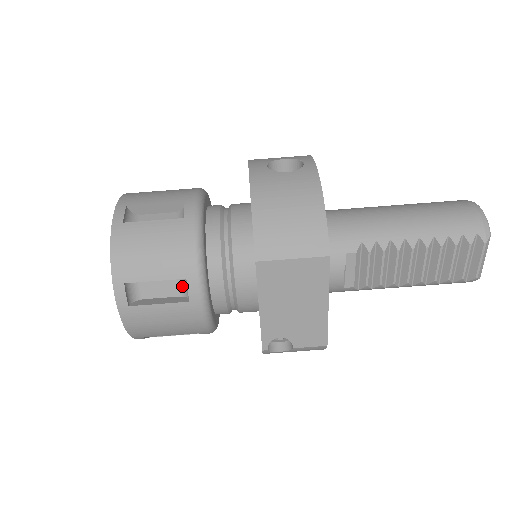
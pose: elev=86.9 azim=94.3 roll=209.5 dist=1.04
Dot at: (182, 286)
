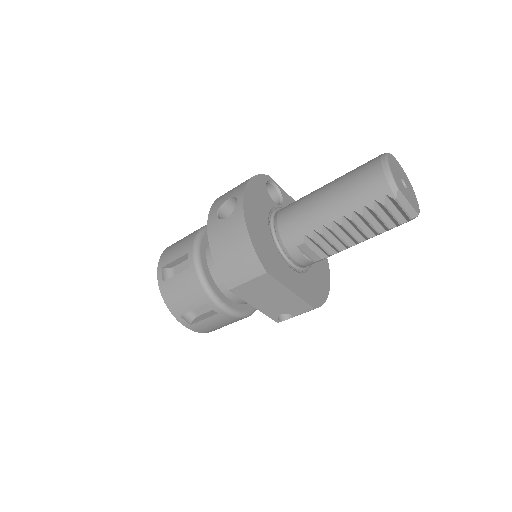
Dot at: occluded
